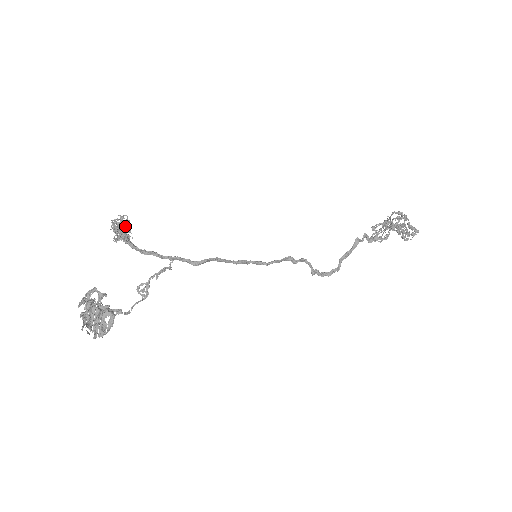
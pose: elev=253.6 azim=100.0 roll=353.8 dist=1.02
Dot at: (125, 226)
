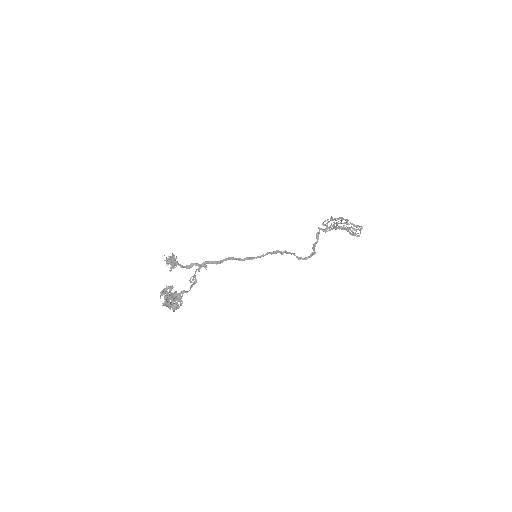
Dot at: (173, 255)
